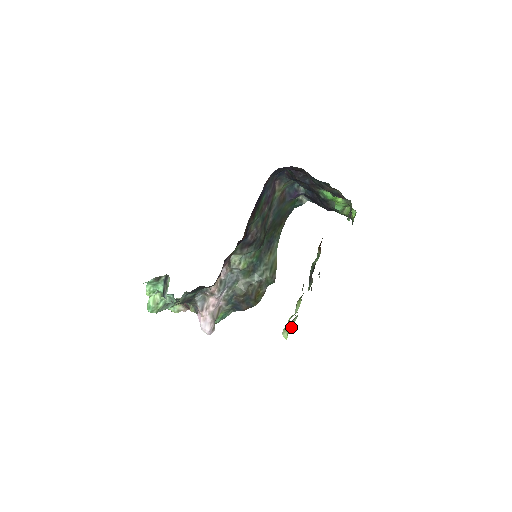
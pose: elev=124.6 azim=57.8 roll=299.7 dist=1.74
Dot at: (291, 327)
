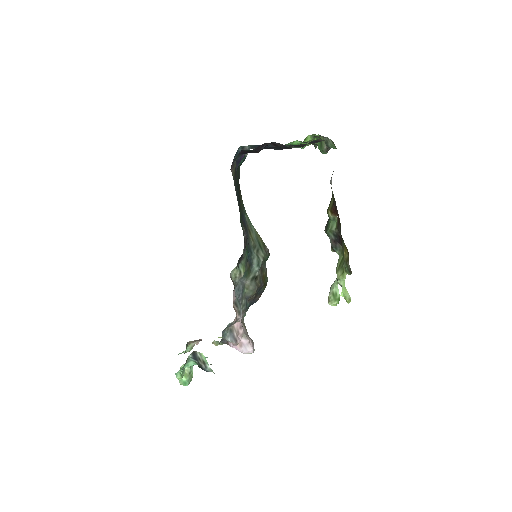
Dot at: (339, 296)
